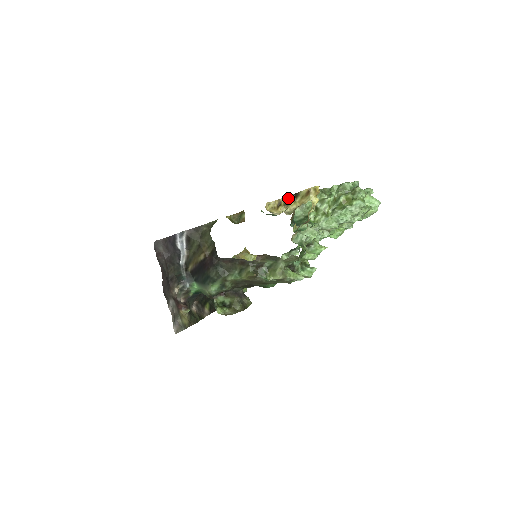
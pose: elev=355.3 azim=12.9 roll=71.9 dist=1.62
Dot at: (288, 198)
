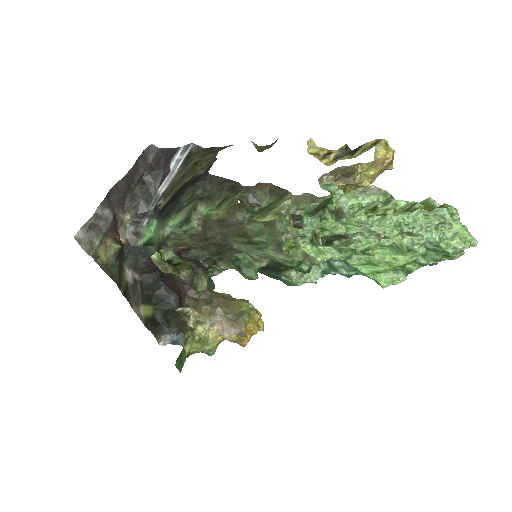
Dot at: (344, 148)
